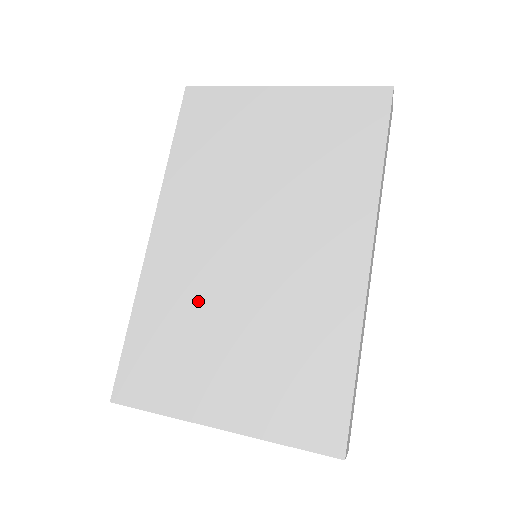
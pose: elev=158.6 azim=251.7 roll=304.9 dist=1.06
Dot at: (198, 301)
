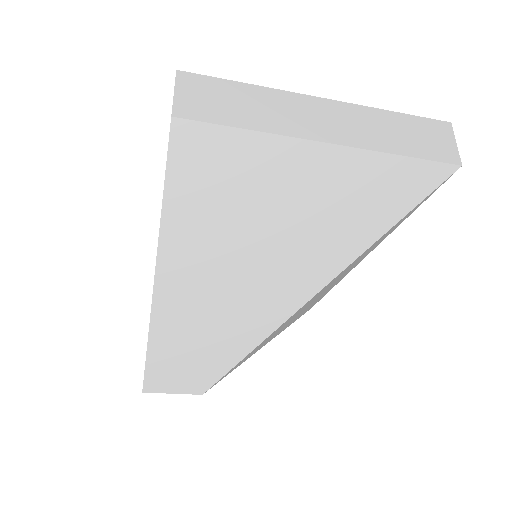
Dot at: occluded
